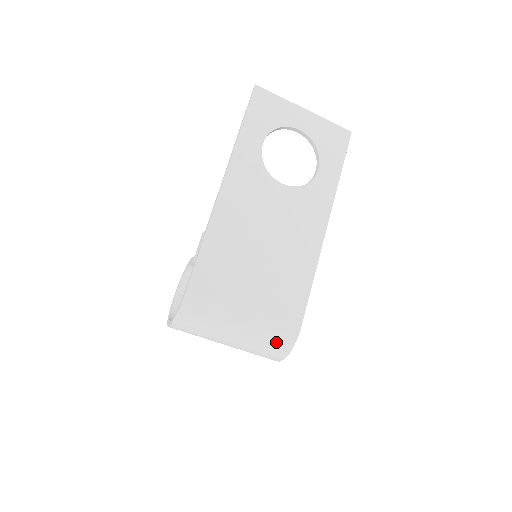
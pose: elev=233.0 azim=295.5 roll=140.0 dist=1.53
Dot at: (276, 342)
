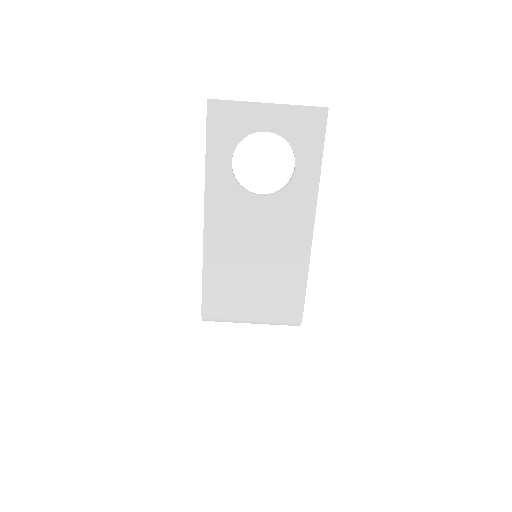
Dot at: (285, 322)
